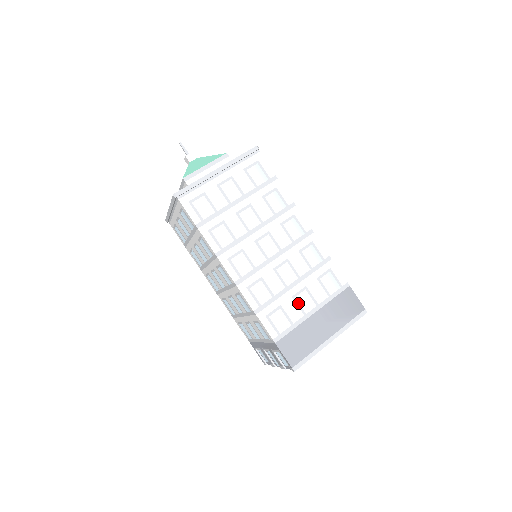
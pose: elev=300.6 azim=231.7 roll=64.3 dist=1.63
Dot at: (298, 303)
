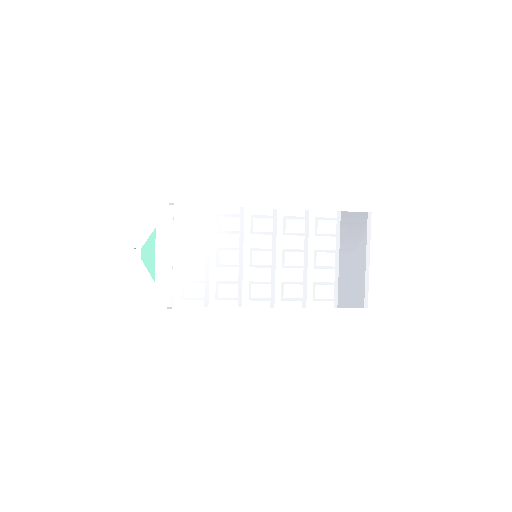
Dot at: (322, 267)
